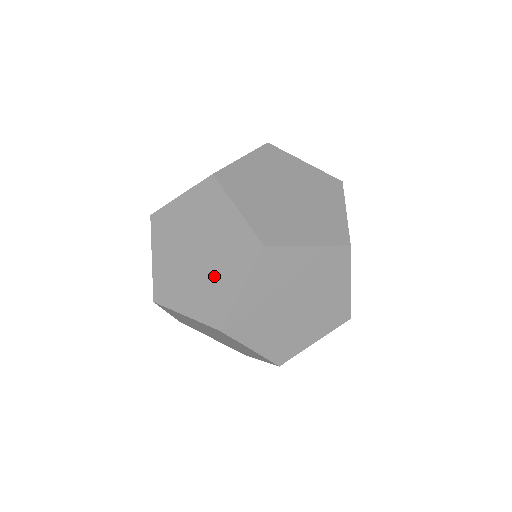
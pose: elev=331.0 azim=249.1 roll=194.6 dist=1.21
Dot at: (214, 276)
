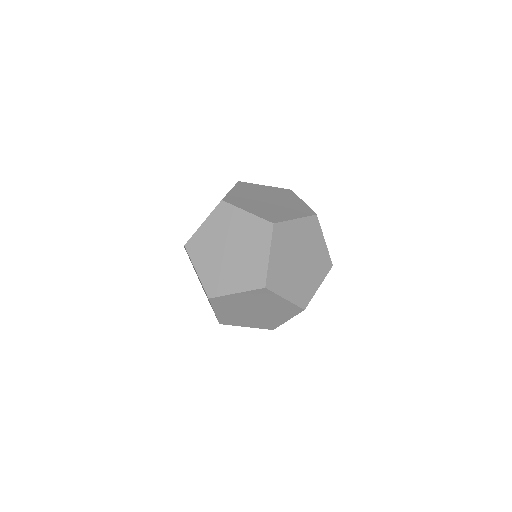
Dot at: occluded
